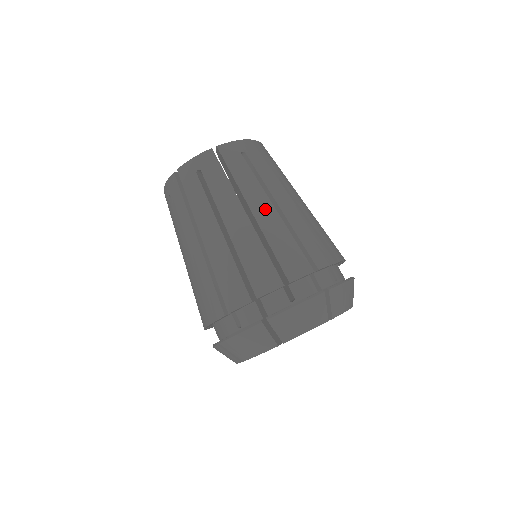
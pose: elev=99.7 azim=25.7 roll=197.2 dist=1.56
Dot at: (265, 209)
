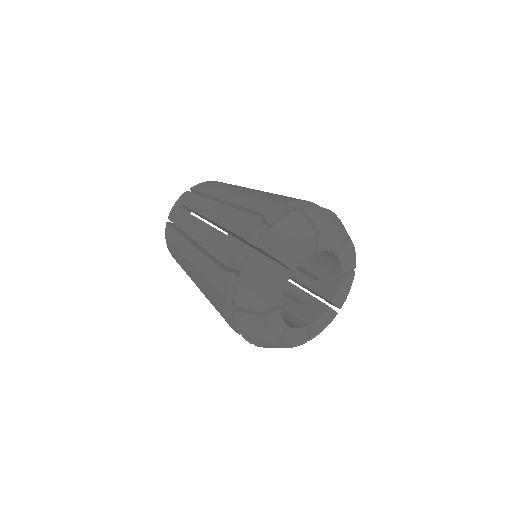
Dot at: occluded
